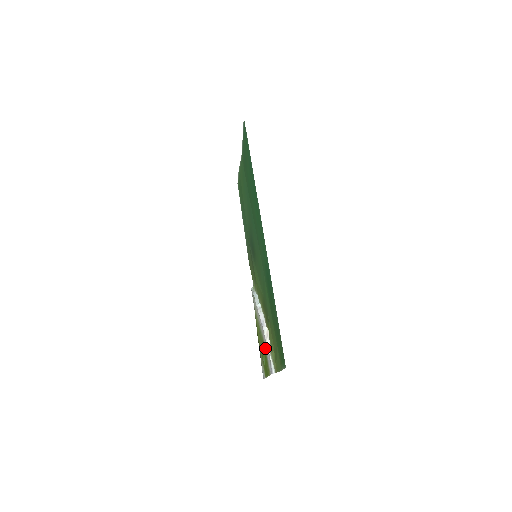
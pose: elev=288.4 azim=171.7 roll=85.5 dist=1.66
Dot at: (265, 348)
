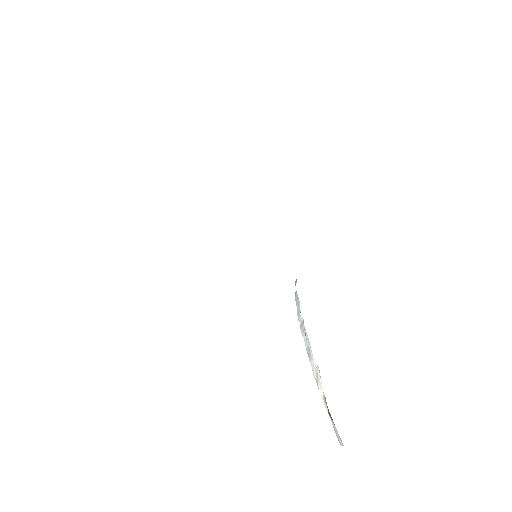
Dot at: occluded
